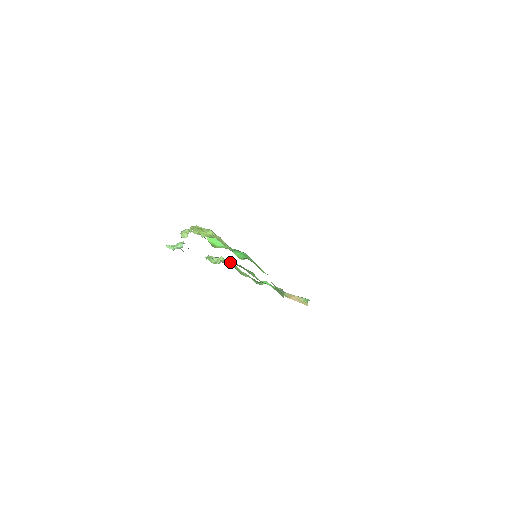
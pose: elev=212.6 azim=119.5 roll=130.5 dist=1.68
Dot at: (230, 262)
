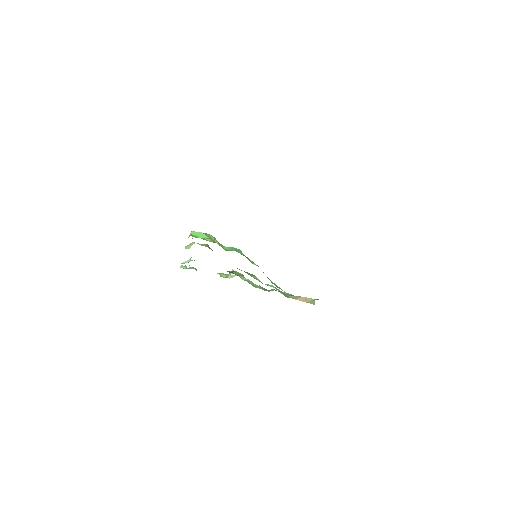
Dot at: (238, 272)
